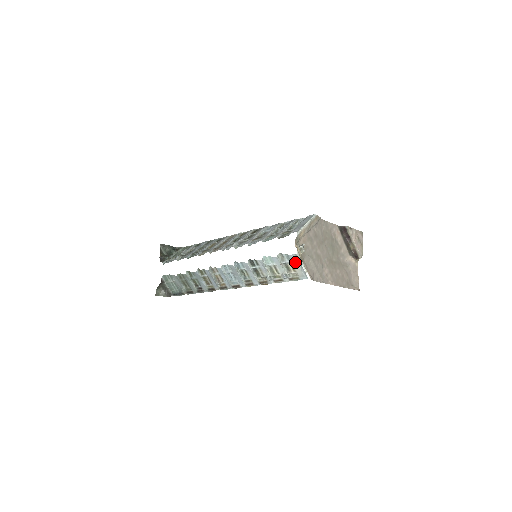
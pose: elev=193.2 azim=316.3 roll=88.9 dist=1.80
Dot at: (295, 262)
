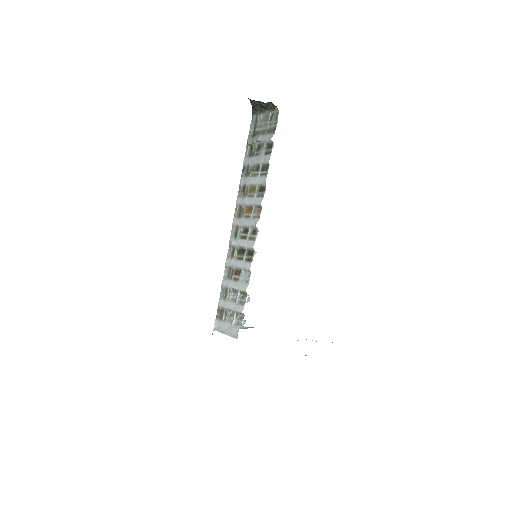
Dot at: occluded
